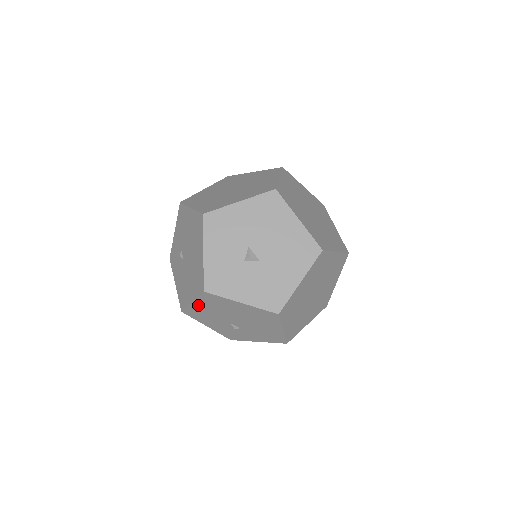
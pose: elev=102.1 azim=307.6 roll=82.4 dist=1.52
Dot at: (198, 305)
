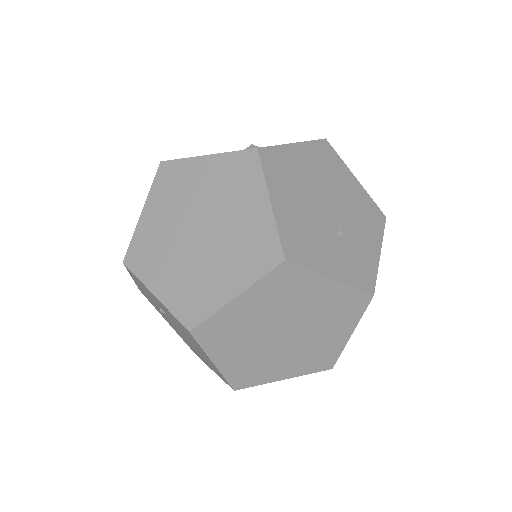
Dot at: occluded
